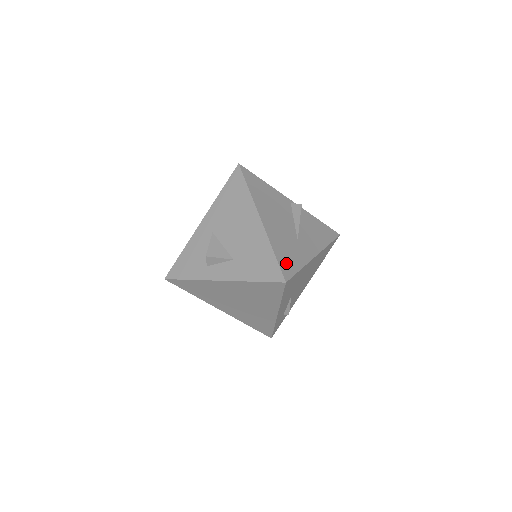
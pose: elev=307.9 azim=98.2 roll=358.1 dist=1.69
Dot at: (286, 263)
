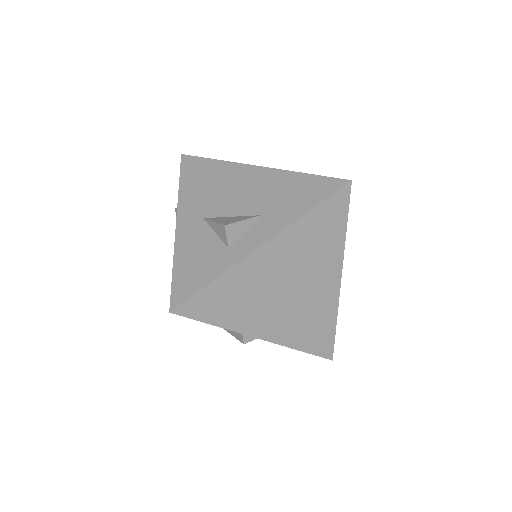
Dot at: occluded
